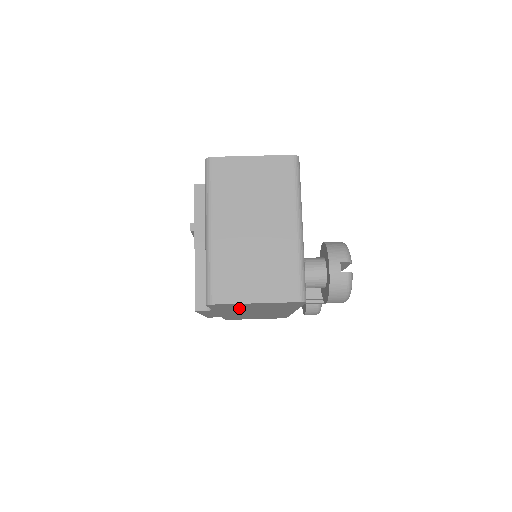
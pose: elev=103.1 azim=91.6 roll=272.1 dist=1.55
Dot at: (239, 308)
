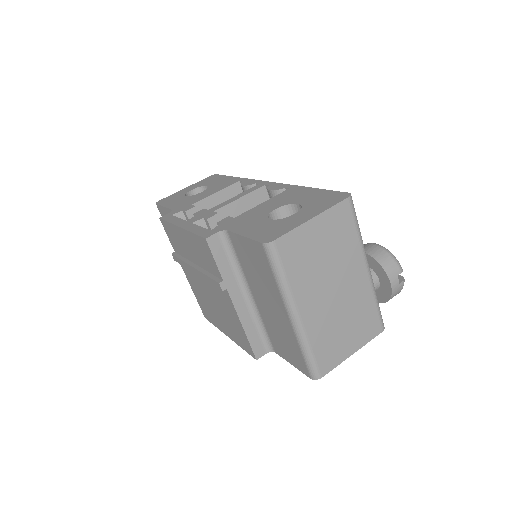
Dot at: occluded
